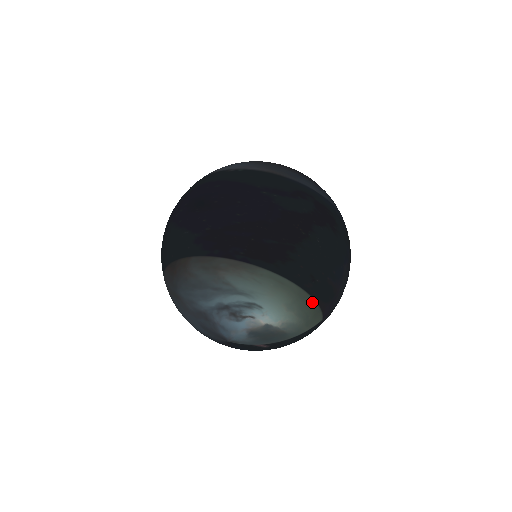
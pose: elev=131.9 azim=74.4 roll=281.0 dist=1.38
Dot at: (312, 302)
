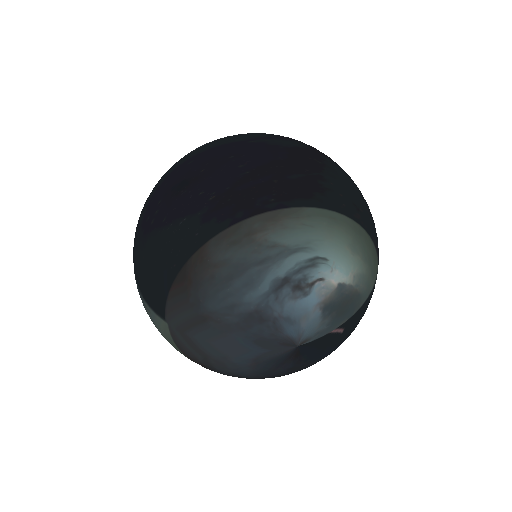
Dot at: (368, 239)
